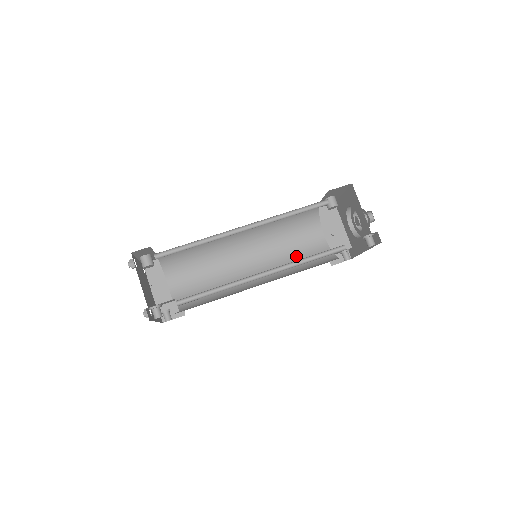
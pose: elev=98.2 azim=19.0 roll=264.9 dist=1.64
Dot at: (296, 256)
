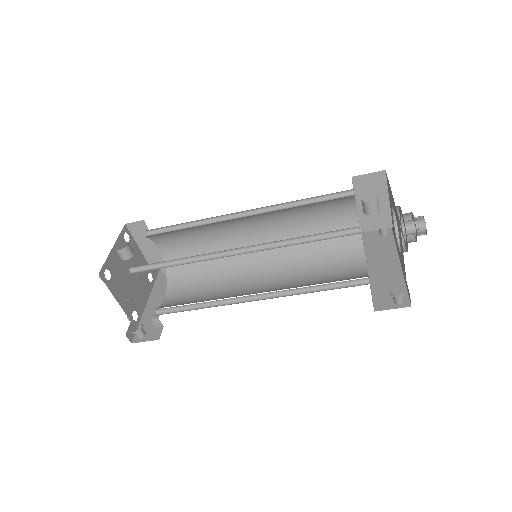
Dot at: occluded
